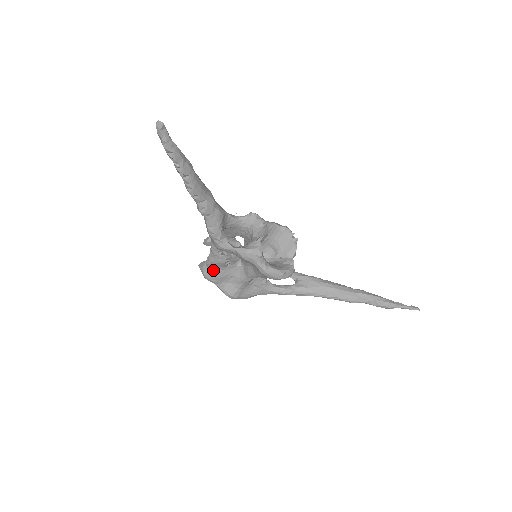
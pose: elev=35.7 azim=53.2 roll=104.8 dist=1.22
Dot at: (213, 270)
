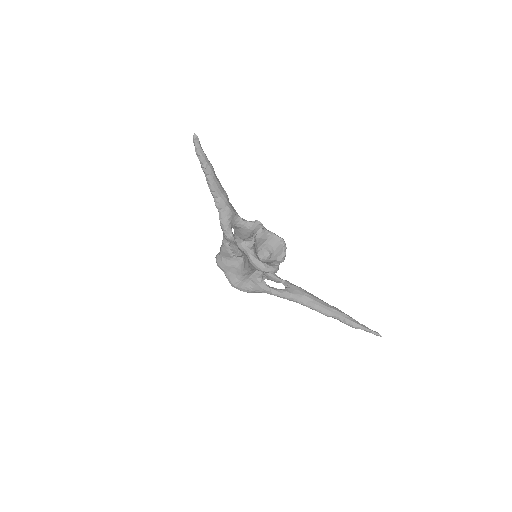
Dot at: (223, 259)
